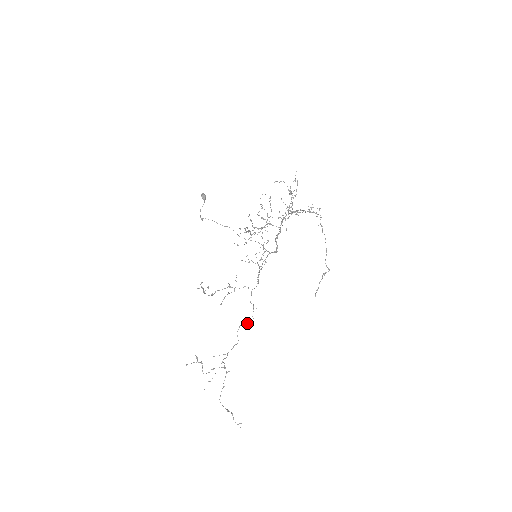
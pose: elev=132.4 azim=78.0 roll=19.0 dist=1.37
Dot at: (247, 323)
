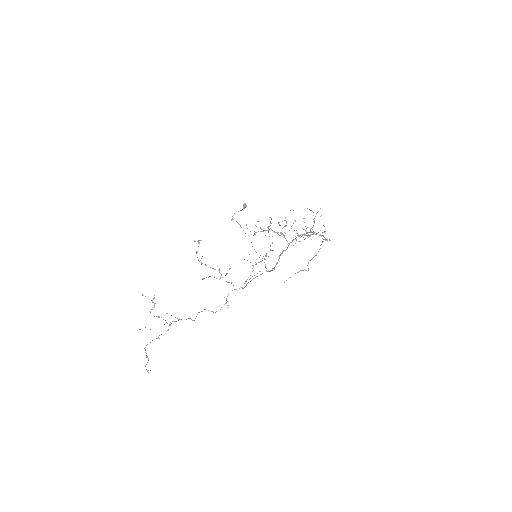
Dot at: (212, 311)
